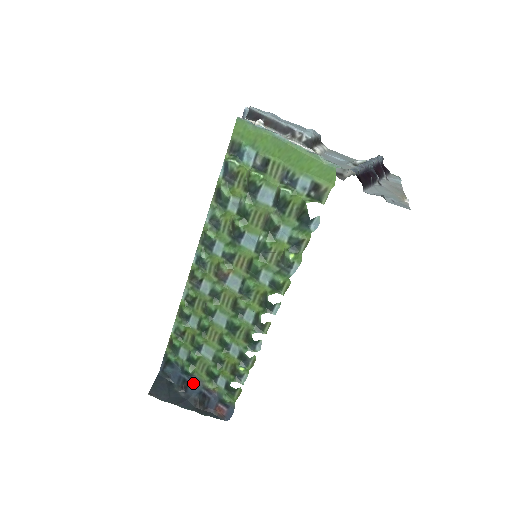
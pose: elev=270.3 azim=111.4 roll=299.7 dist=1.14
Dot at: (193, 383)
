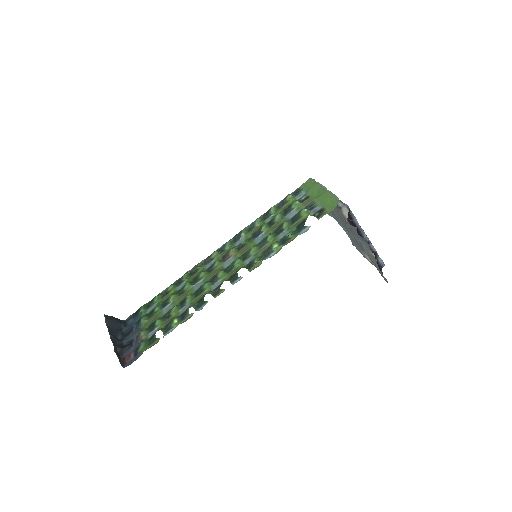
Dot at: (134, 332)
